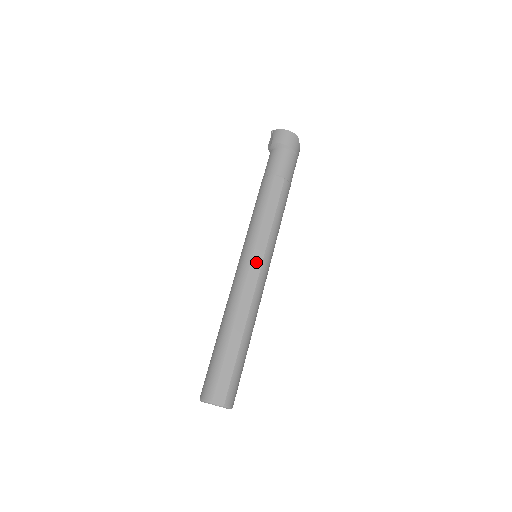
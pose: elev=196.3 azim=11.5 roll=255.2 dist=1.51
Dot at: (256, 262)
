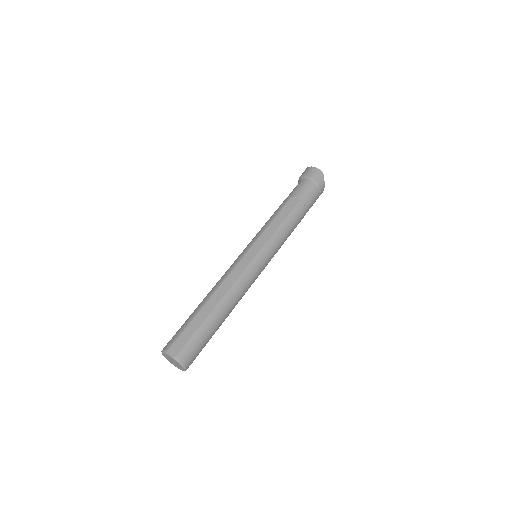
Dot at: (250, 255)
